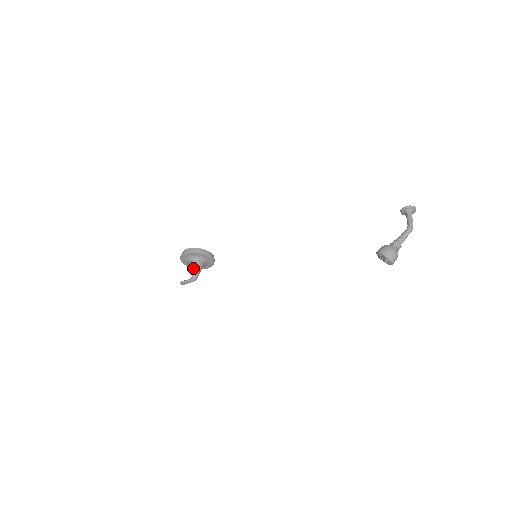
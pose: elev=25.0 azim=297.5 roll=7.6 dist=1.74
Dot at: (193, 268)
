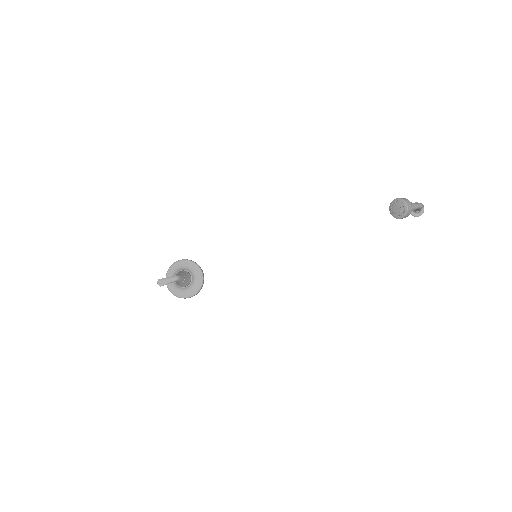
Dot at: (179, 272)
